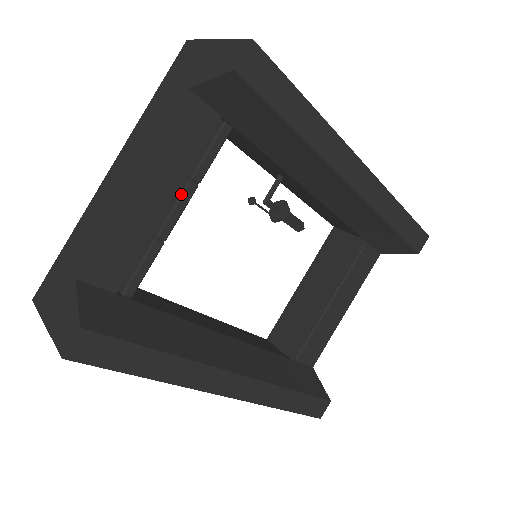
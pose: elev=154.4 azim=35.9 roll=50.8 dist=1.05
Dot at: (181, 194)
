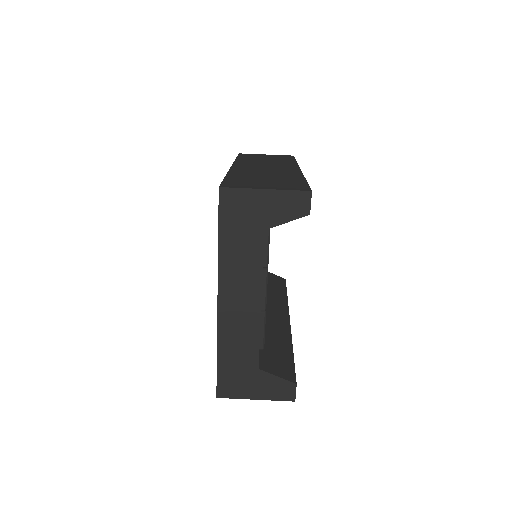
Dot at: (266, 280)
